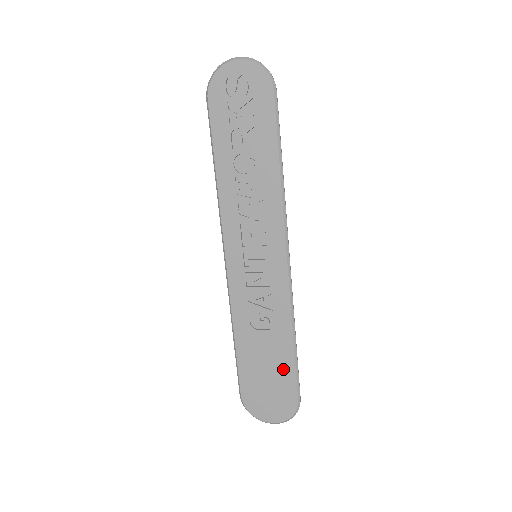
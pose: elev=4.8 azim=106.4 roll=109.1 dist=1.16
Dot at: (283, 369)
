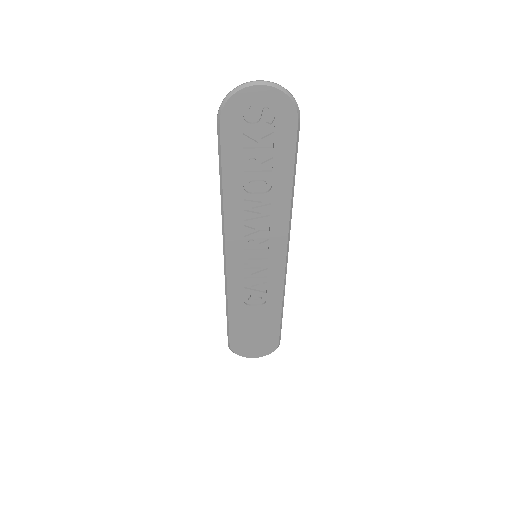
Dot at: (269, 327)
